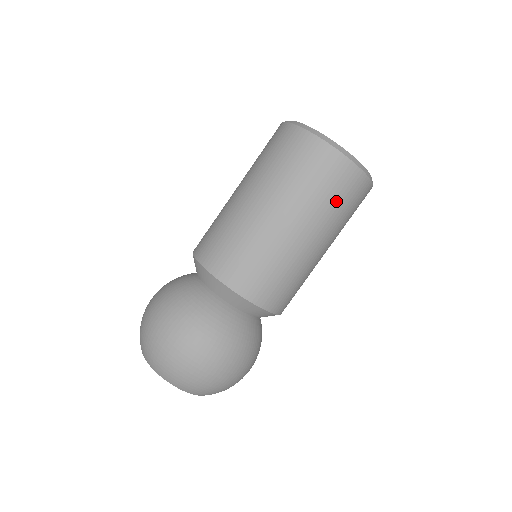
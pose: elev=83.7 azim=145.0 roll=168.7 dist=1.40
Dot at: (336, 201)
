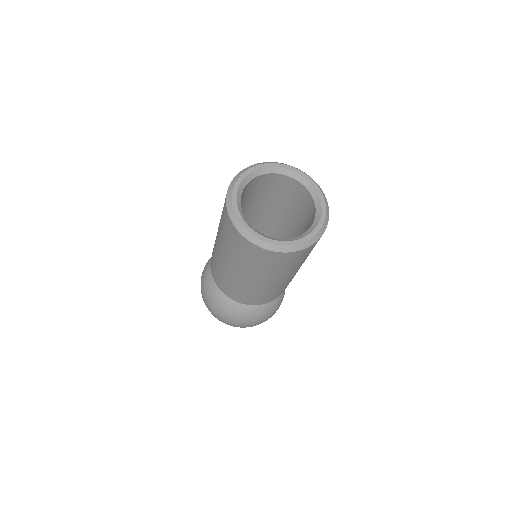
Dot at: (269, 267)
